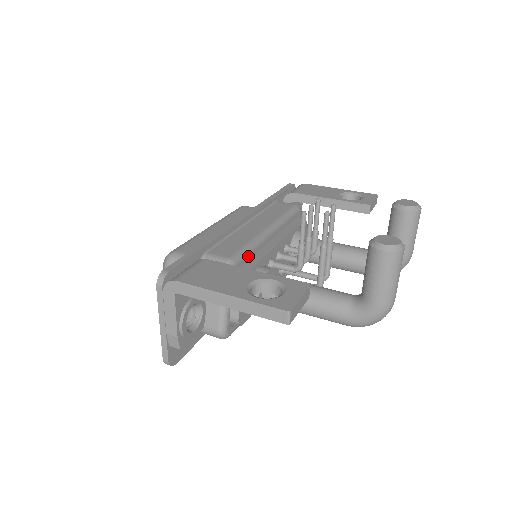
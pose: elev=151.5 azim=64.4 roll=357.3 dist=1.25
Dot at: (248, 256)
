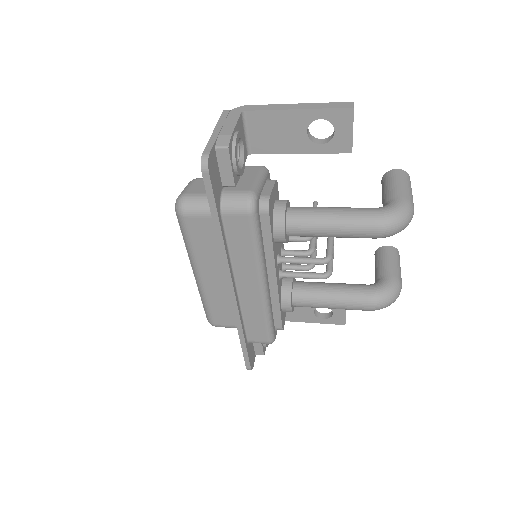
Dot at: occluded
